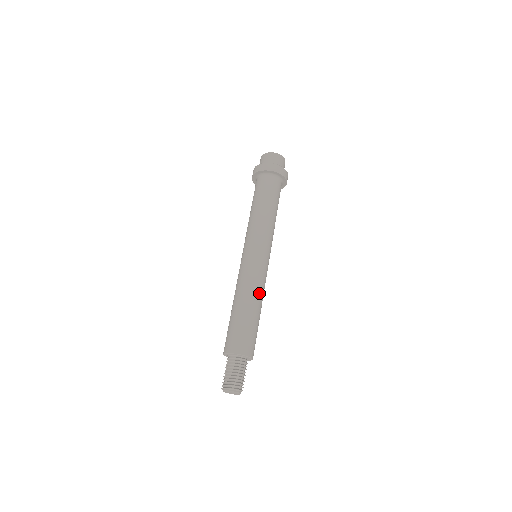
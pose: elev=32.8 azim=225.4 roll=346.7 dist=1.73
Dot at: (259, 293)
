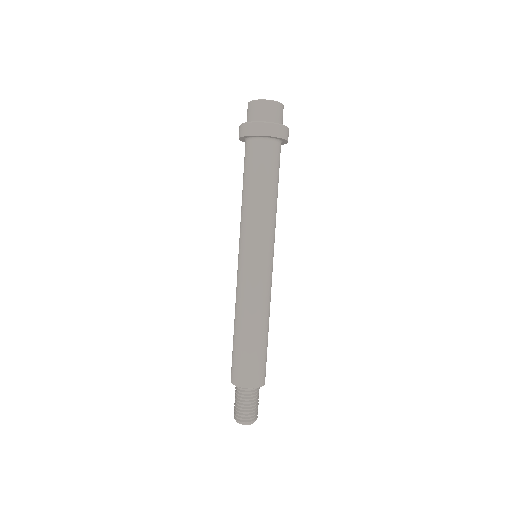
Dot at: (254, 311)
